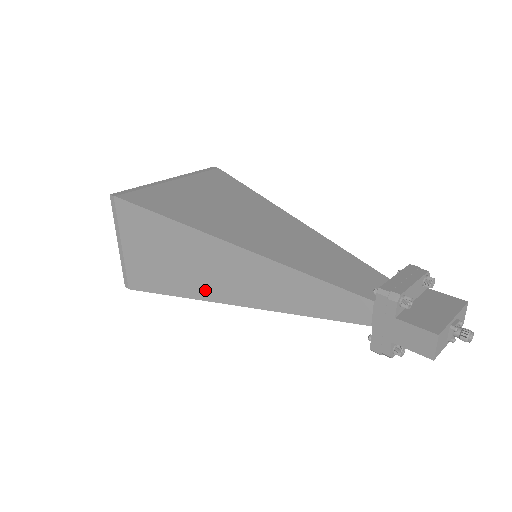
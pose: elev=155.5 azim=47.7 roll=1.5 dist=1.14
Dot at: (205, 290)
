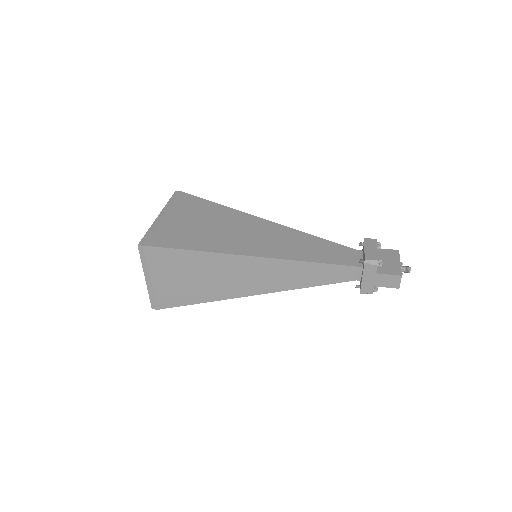
Dot at: (234, 291)
